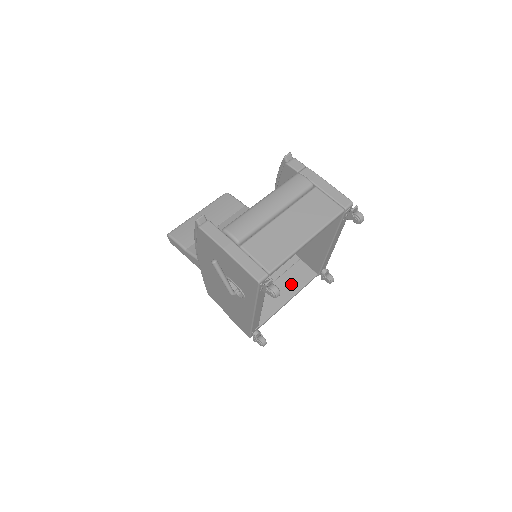
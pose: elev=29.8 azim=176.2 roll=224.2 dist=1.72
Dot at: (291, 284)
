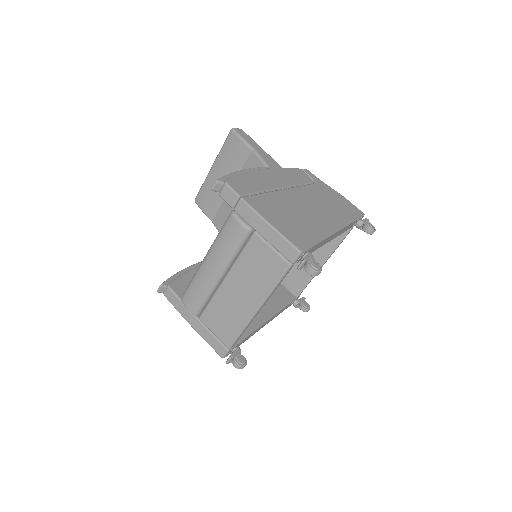
Dot at: (322, 246)
